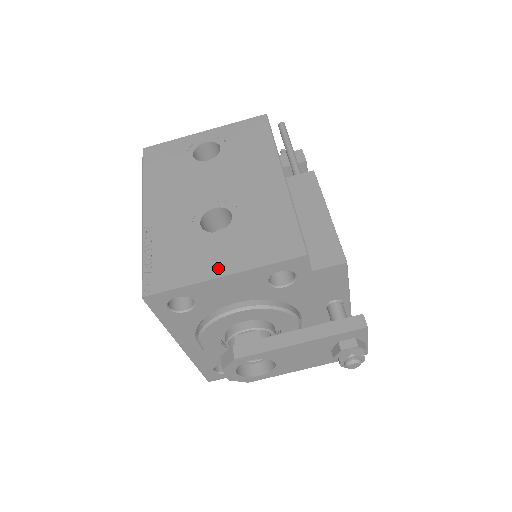
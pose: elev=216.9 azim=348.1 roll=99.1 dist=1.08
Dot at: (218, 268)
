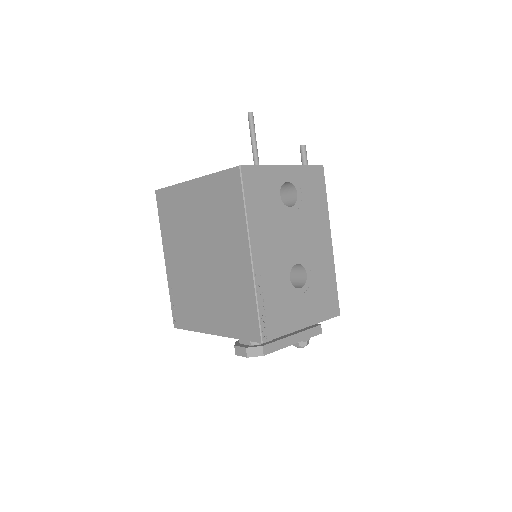
Dot at: (302, 321)
